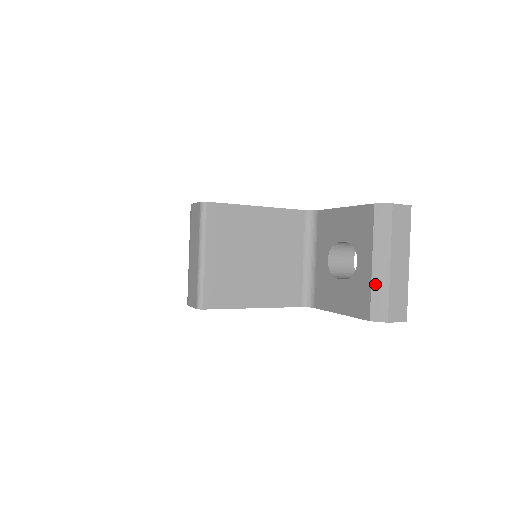
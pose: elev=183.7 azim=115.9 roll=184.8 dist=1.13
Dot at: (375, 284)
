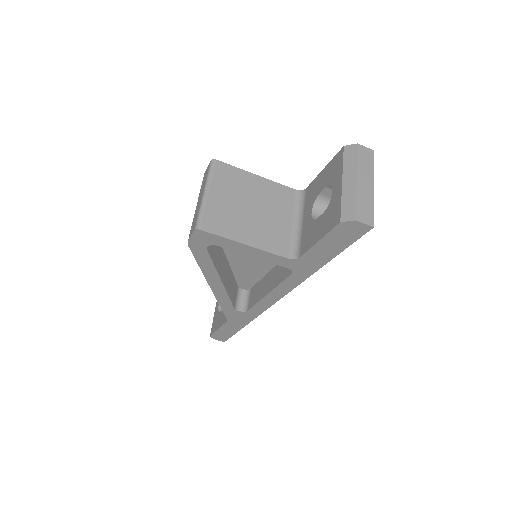
Dot at: (345, 196)
